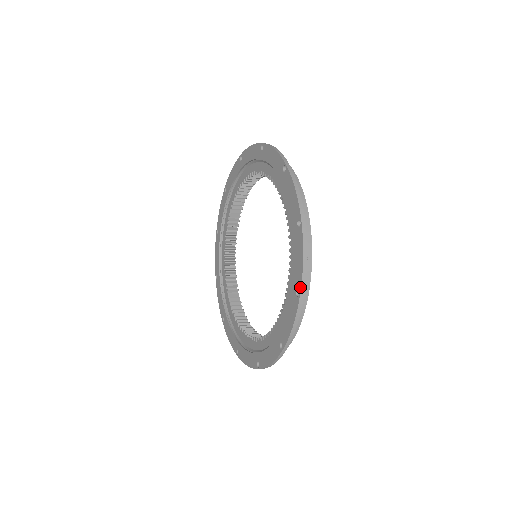
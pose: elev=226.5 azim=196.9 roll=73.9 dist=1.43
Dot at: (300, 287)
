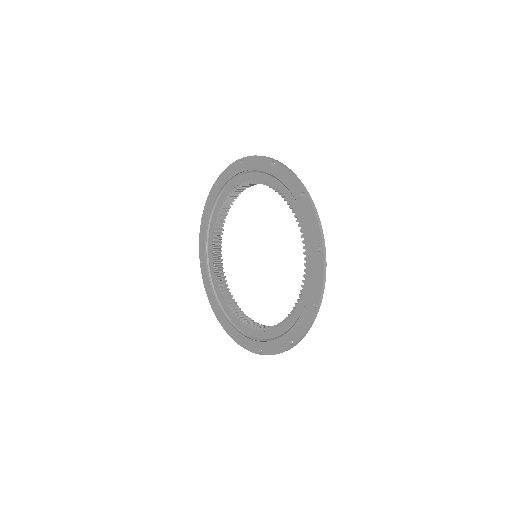
Dot at: (295, 343)
